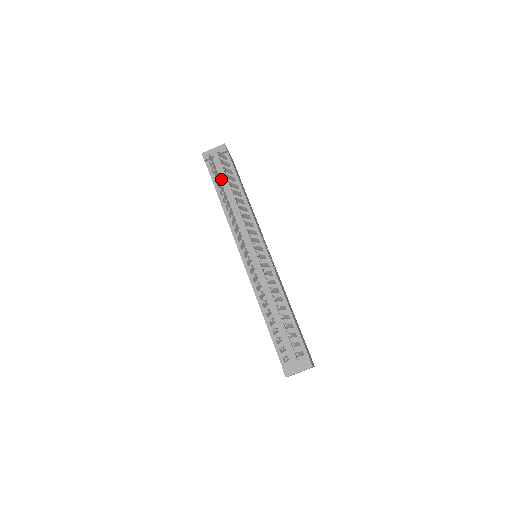
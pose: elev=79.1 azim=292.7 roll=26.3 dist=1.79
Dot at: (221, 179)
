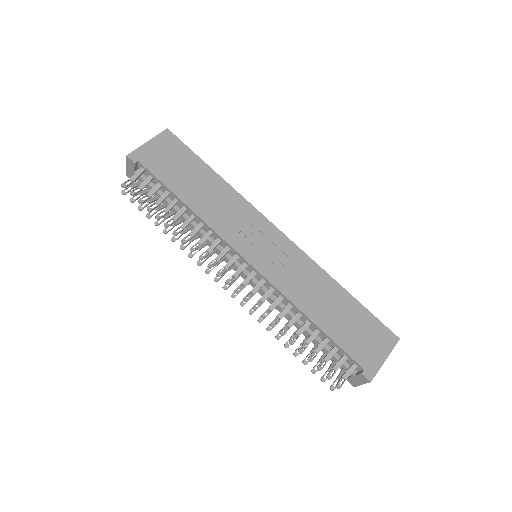
Dot at: occluded
